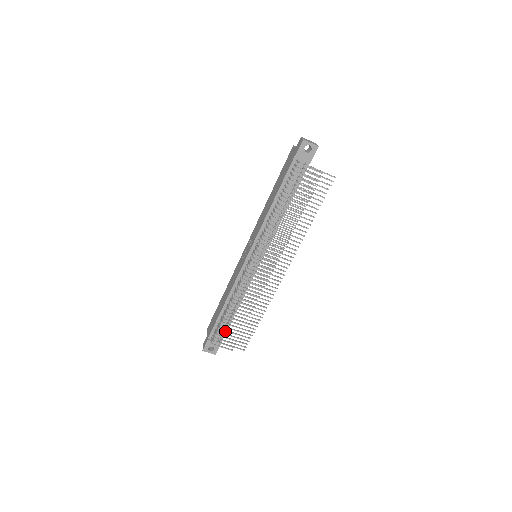
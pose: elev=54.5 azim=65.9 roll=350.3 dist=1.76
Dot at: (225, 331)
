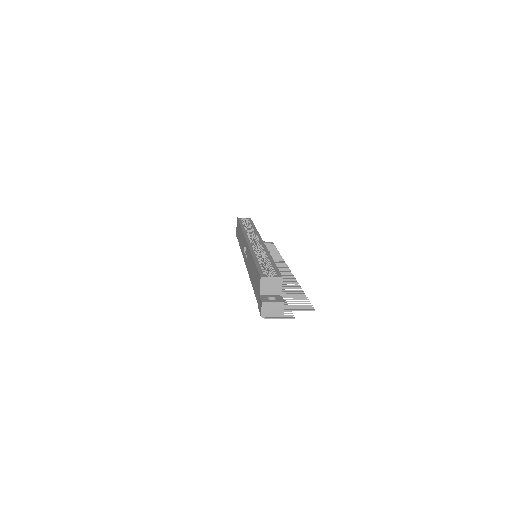
Dot at: occluded
